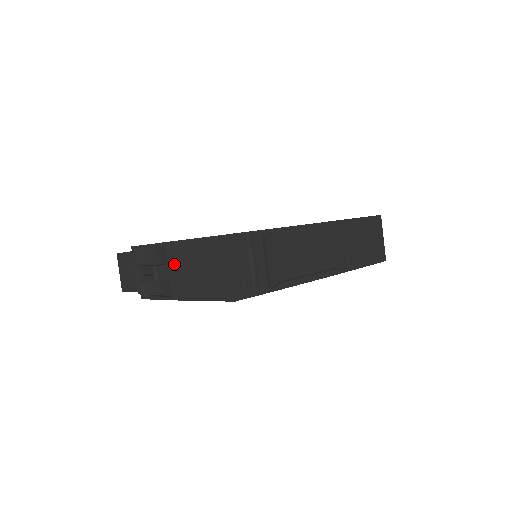
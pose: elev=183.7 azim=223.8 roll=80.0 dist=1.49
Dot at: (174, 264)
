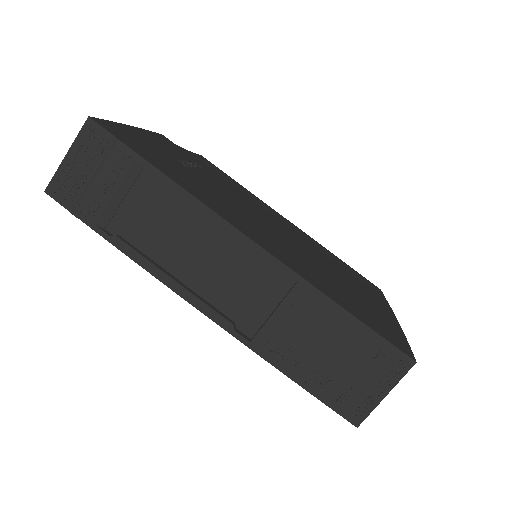
Dot at: occluded
